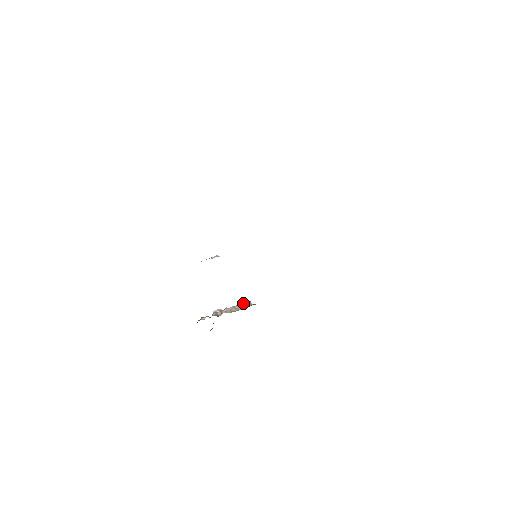
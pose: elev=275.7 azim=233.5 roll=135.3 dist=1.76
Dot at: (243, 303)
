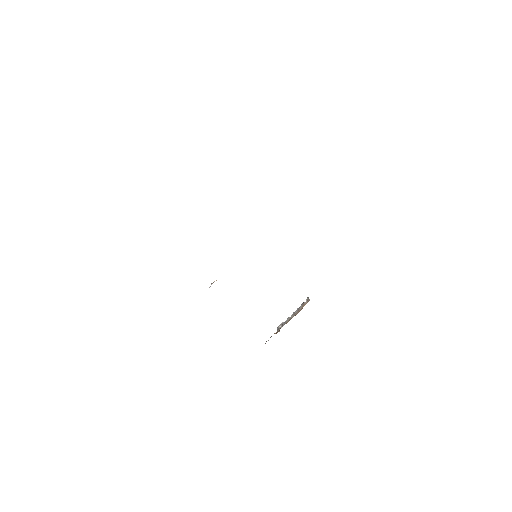
Dot at: (301, 304)
